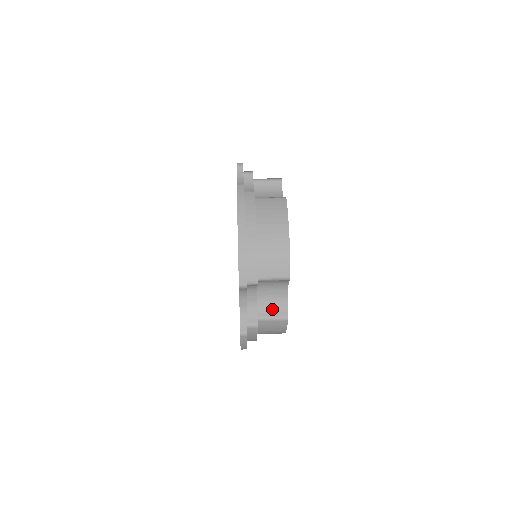
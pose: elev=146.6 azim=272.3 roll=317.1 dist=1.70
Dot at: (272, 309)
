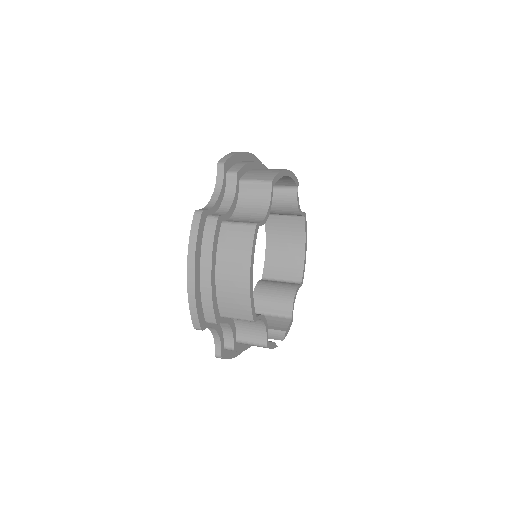
Dot at: (243, 221)
